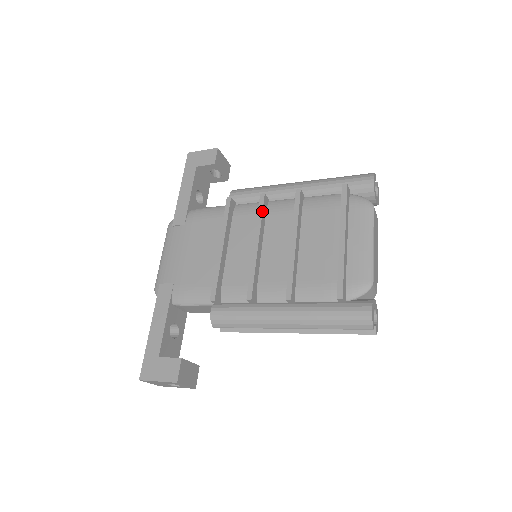
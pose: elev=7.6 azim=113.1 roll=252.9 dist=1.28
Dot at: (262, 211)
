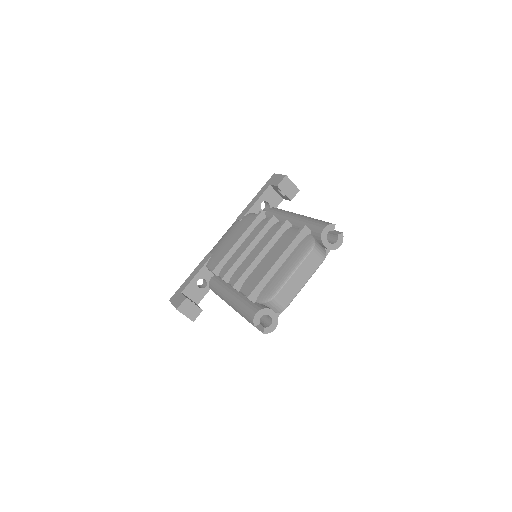
Dot at: (264, 226)
